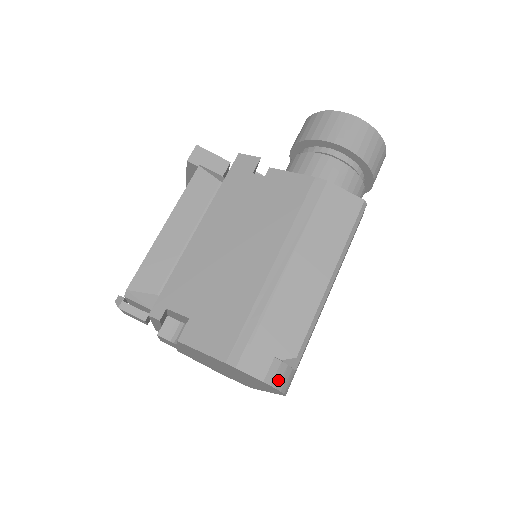
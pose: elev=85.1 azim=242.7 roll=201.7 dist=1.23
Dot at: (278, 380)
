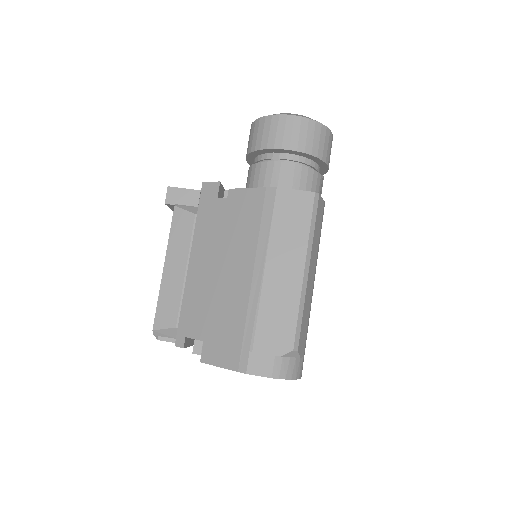
Dot at: (285, 372)
